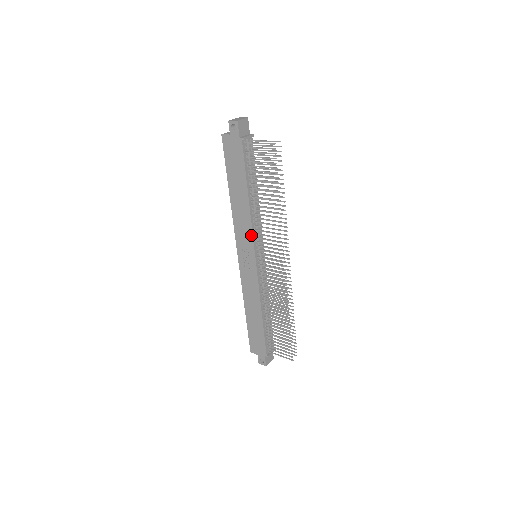
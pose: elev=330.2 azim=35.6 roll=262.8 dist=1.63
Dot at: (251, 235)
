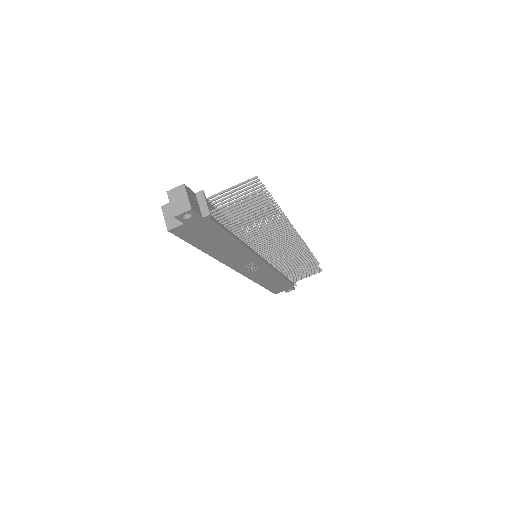
Dot at: (253, 256)
